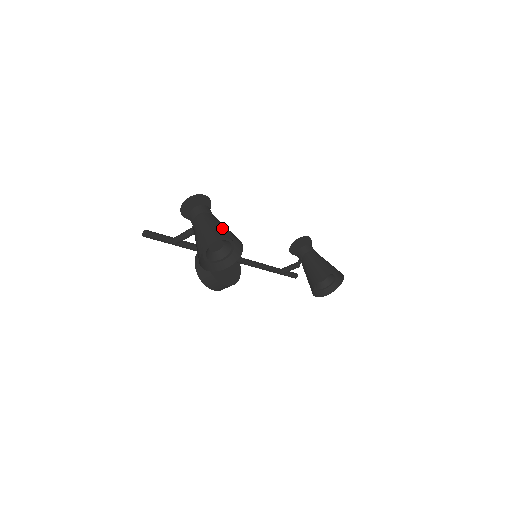
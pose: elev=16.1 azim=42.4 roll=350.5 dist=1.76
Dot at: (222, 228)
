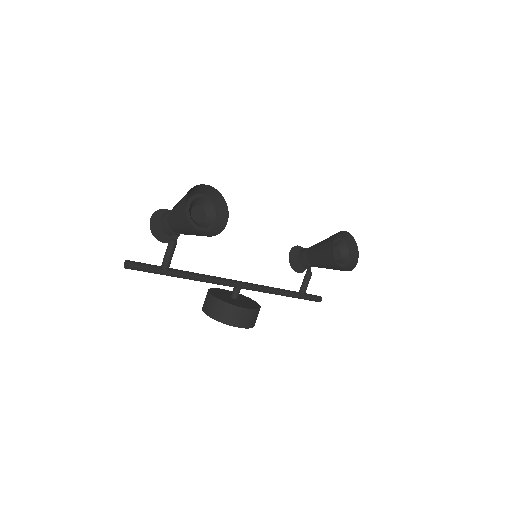
Dot at: occluded
